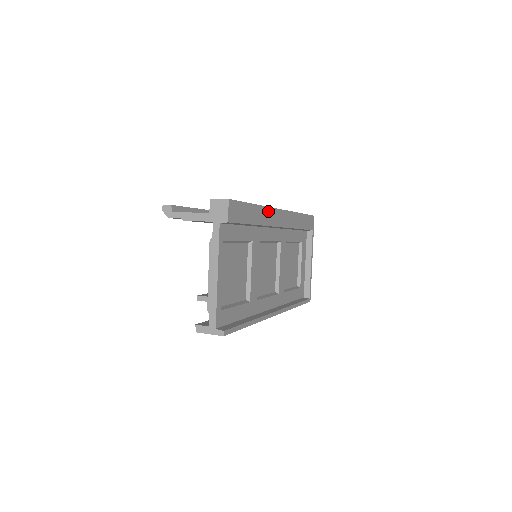
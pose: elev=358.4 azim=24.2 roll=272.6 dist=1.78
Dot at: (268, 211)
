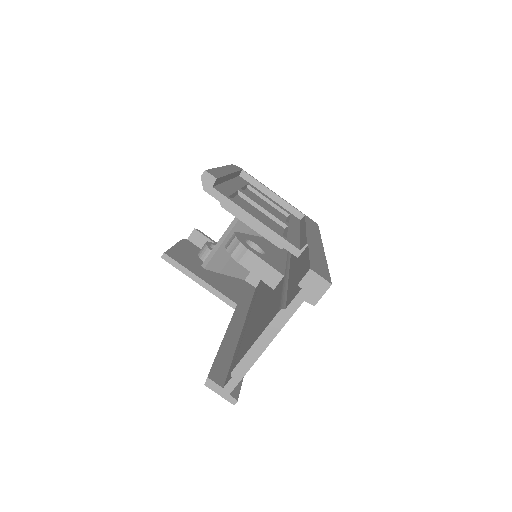
Dot at: occluded
